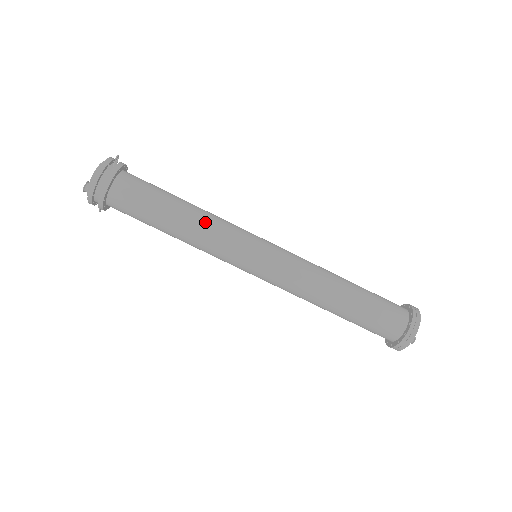
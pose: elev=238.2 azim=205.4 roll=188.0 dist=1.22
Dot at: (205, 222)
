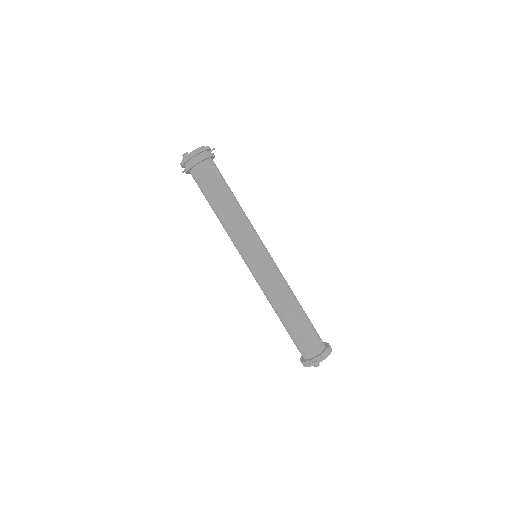
Dot at: (239, 217)
